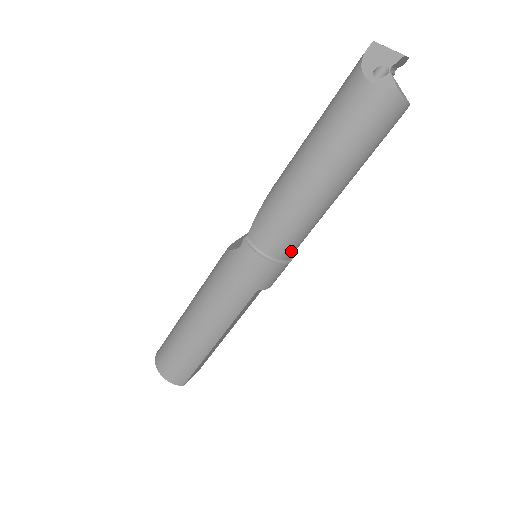
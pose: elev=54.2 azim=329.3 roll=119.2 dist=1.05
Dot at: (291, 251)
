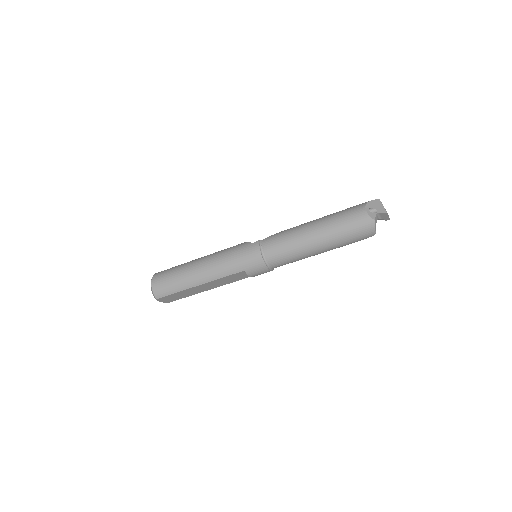
Dot at: (276, 263)
